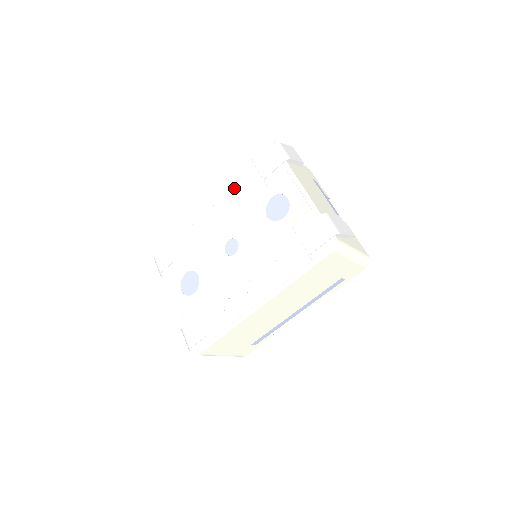
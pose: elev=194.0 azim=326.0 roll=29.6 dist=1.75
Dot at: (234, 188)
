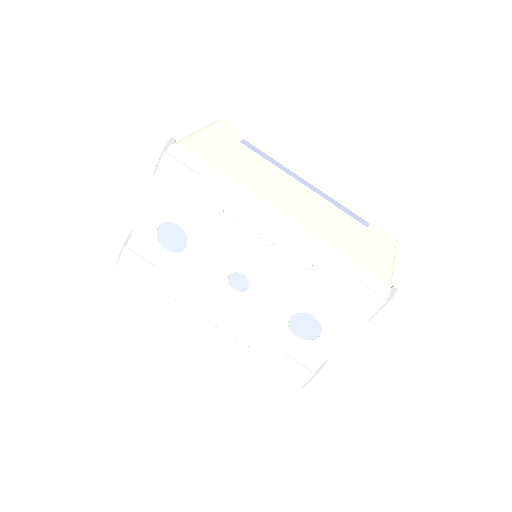
Dot at: (309, 259)
